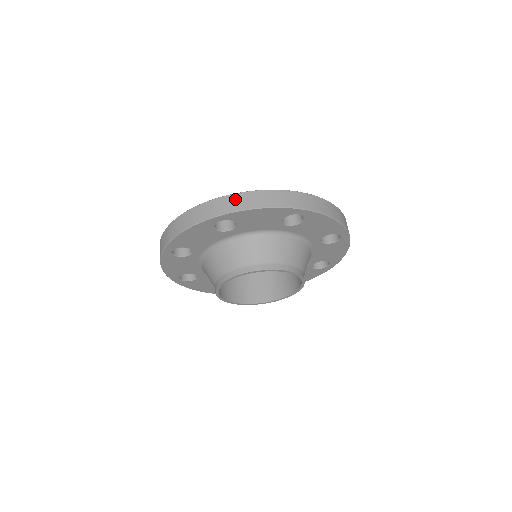
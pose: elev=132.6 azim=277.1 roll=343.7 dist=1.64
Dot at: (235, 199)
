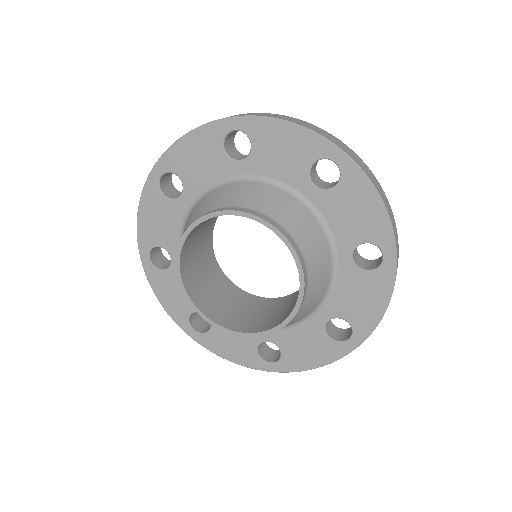
Dot at: (265, 114)
